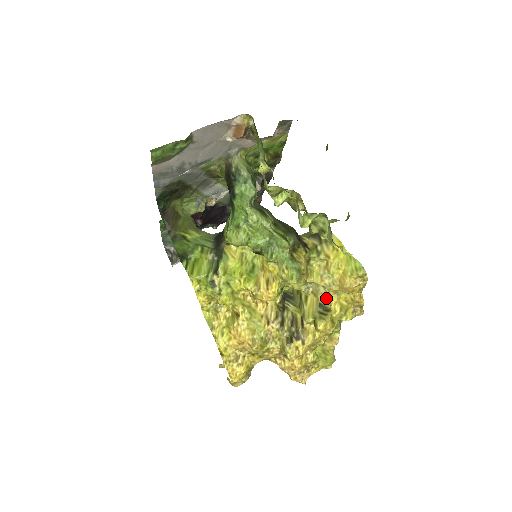
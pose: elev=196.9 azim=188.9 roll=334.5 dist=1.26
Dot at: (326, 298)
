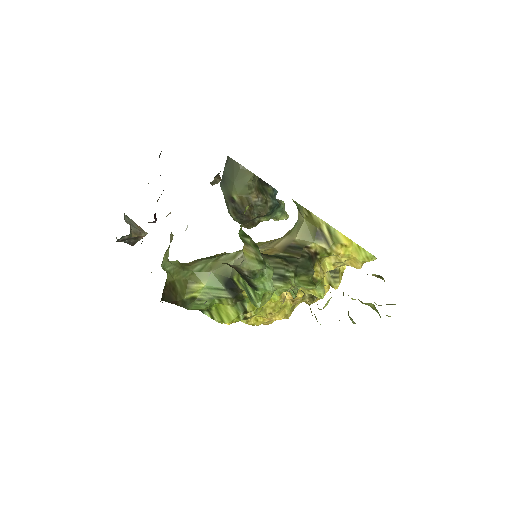
Dot at: occluded
